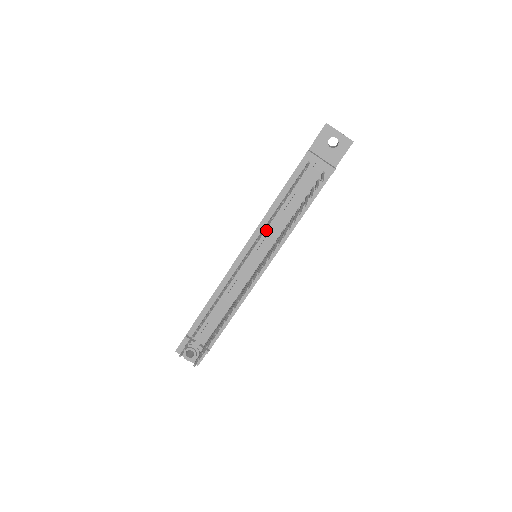
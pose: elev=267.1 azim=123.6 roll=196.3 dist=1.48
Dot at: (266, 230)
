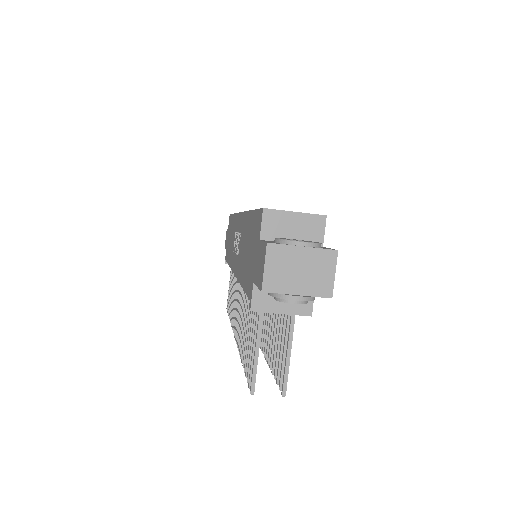
Dot at: occluded
